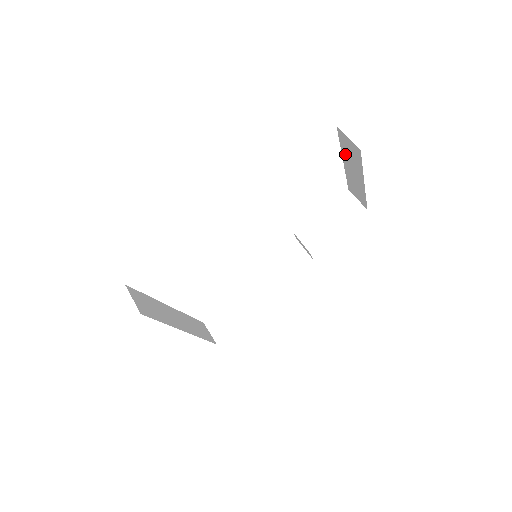
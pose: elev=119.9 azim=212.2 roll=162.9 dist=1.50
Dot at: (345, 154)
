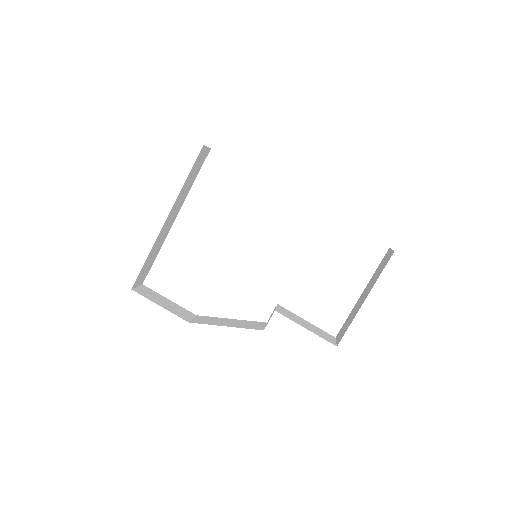
Dot at: (373, 278)
